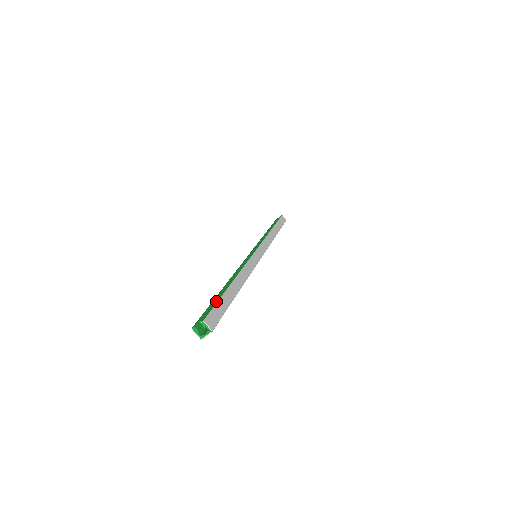
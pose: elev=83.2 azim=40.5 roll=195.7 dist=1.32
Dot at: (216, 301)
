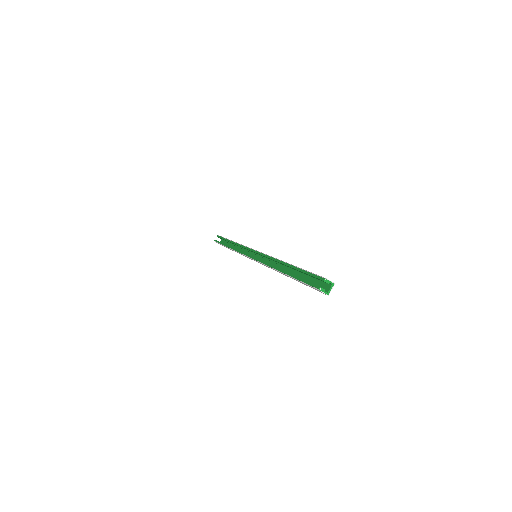
Dot at: (306, 271)
